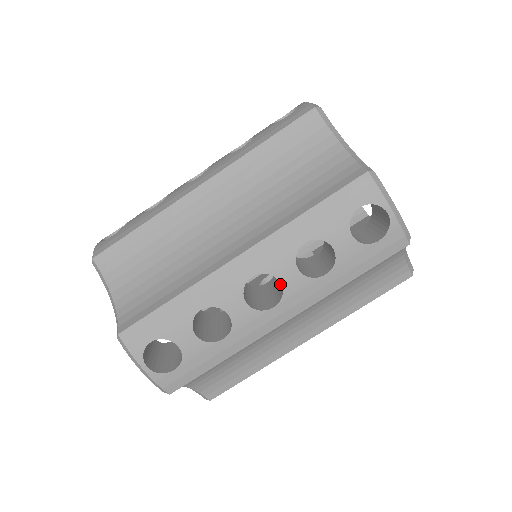
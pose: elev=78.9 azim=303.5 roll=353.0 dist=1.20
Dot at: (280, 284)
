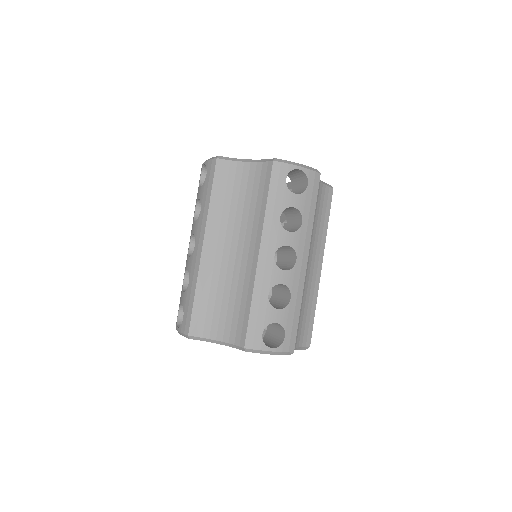
Dot at: (287, 249)
